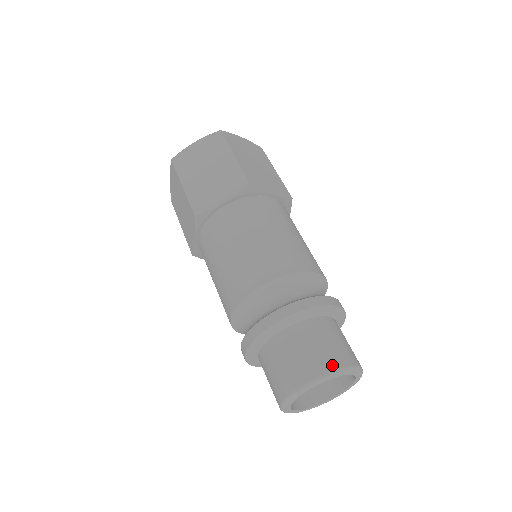
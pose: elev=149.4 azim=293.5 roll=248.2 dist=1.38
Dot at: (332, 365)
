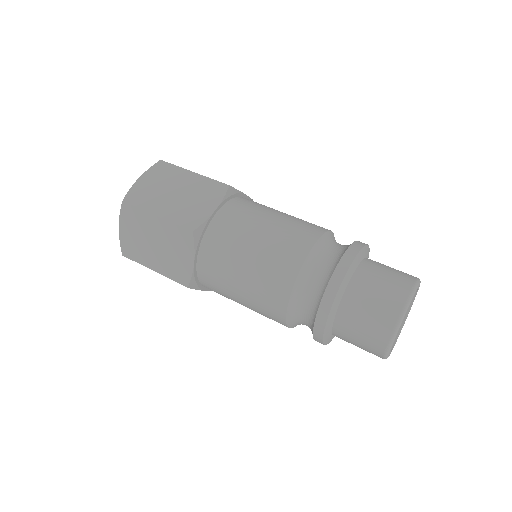
Dot at: (410, 280)
